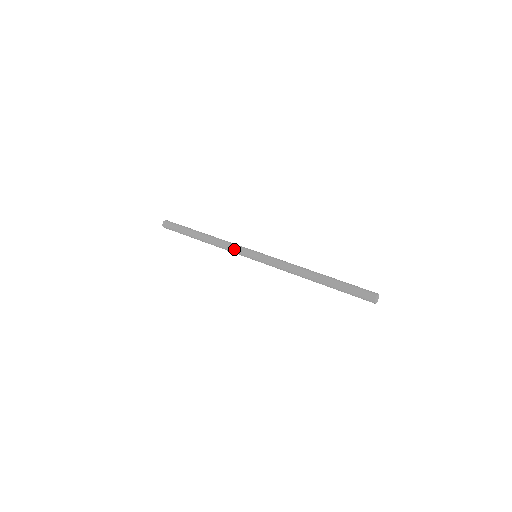
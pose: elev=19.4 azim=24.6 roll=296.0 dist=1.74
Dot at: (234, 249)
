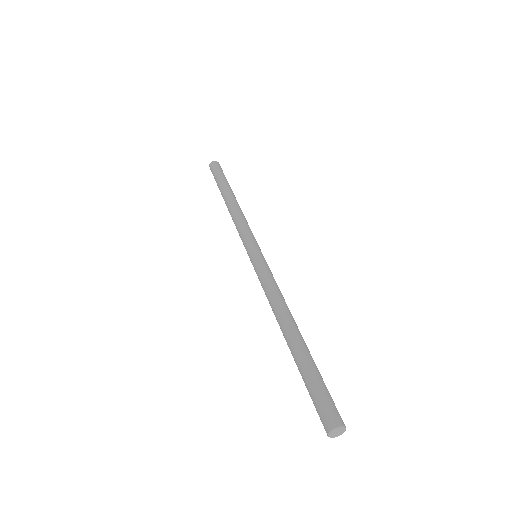
Dot at: (244, 229)
